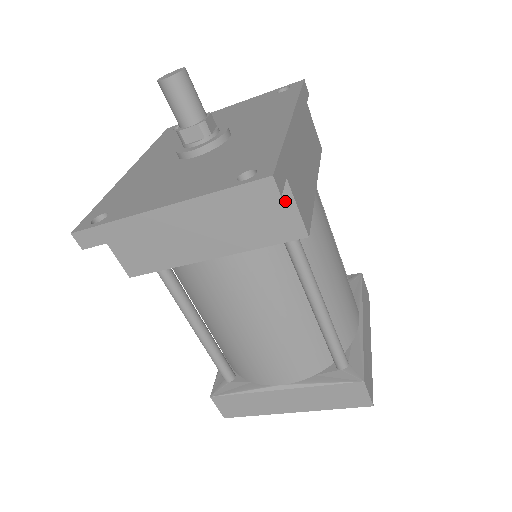
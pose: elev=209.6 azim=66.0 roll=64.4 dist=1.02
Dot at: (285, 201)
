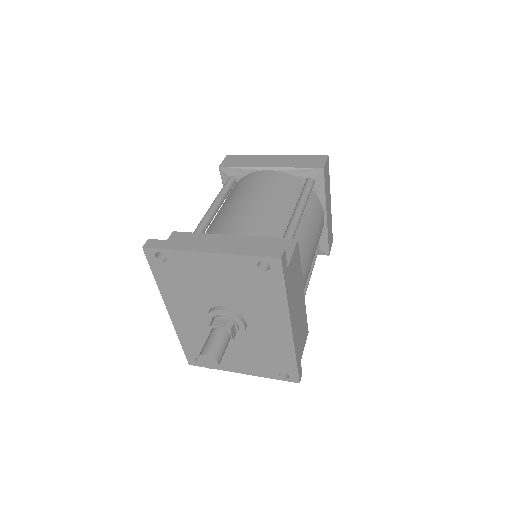
Dot at: occluded
